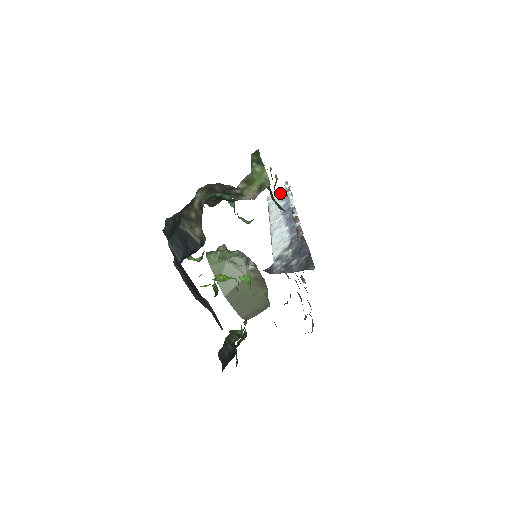
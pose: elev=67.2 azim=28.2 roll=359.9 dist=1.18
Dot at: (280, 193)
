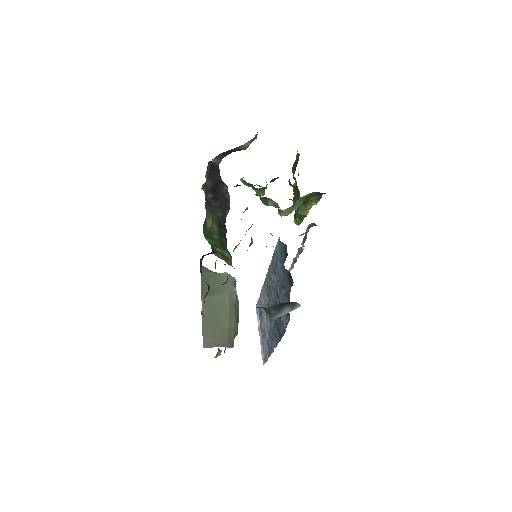
Dot at: occluded
